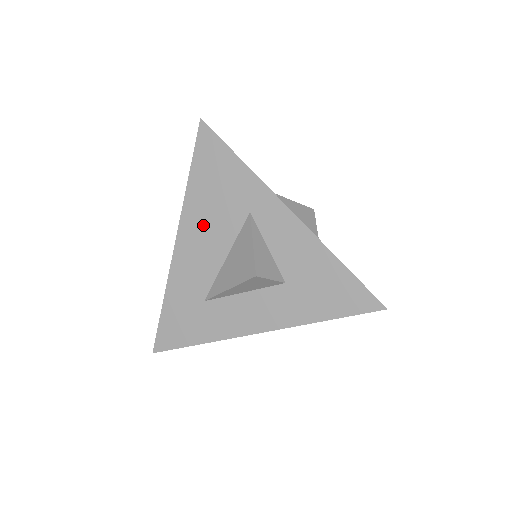
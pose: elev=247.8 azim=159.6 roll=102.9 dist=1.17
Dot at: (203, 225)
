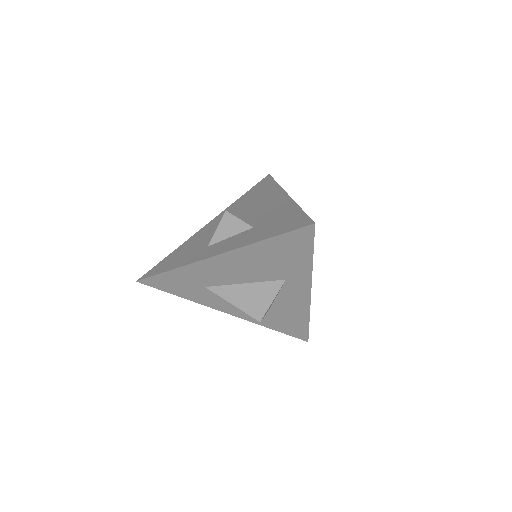
Dot at: (246, 264)
